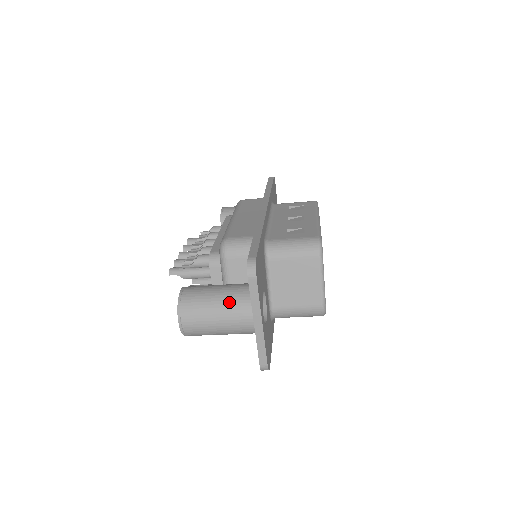
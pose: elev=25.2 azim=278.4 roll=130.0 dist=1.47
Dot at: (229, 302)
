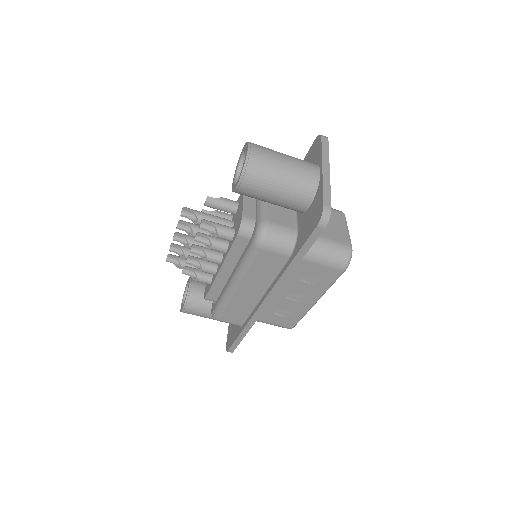
Dot at: occluded
